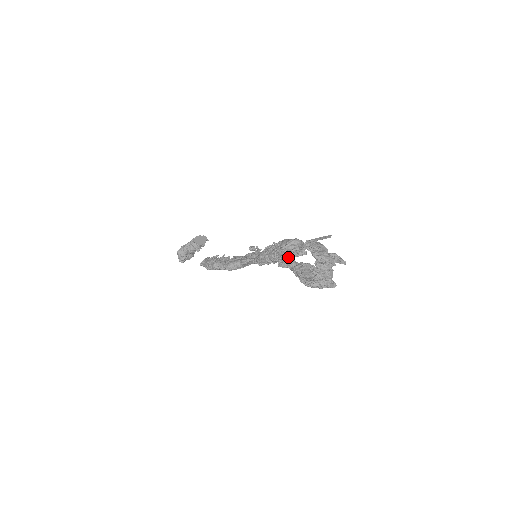
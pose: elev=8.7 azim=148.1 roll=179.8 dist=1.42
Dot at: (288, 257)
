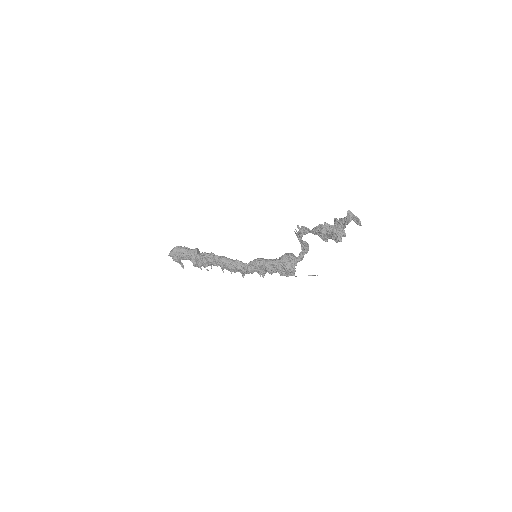
Dot at: (284, 262)
